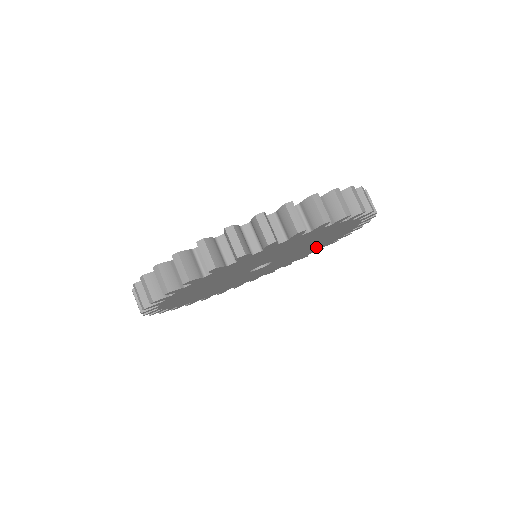
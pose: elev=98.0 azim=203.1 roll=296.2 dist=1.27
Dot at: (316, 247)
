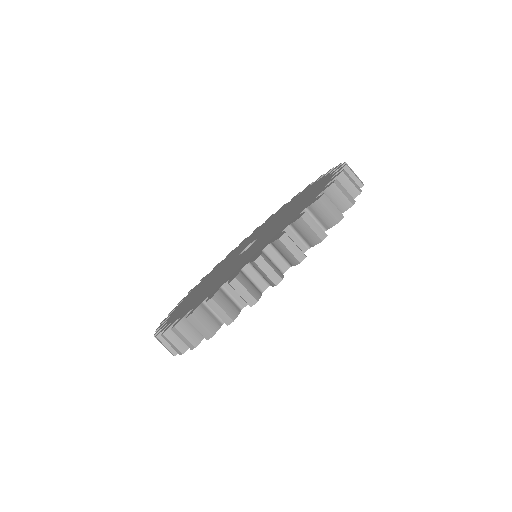
Dot at: occluded
